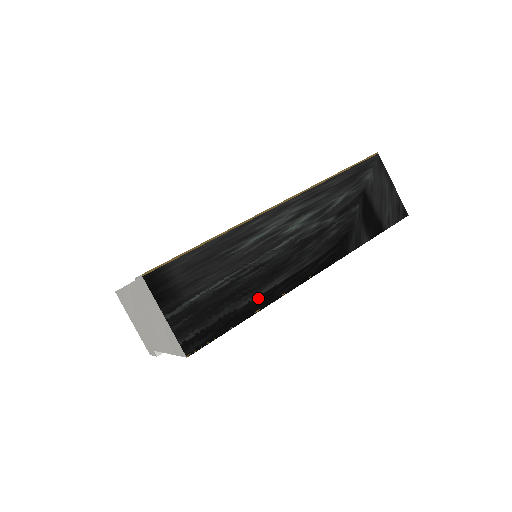
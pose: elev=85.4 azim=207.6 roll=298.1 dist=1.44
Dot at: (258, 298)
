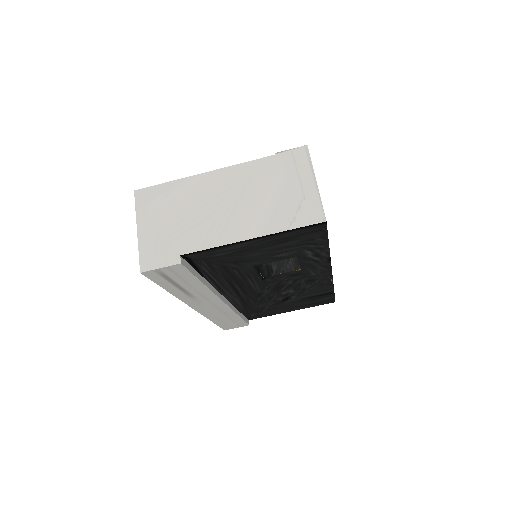
Dot at: occluded
